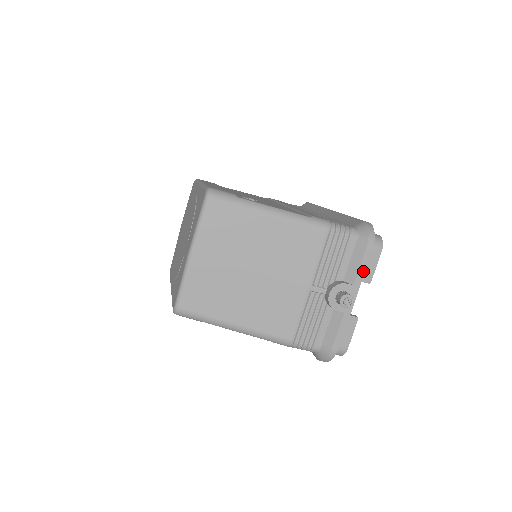
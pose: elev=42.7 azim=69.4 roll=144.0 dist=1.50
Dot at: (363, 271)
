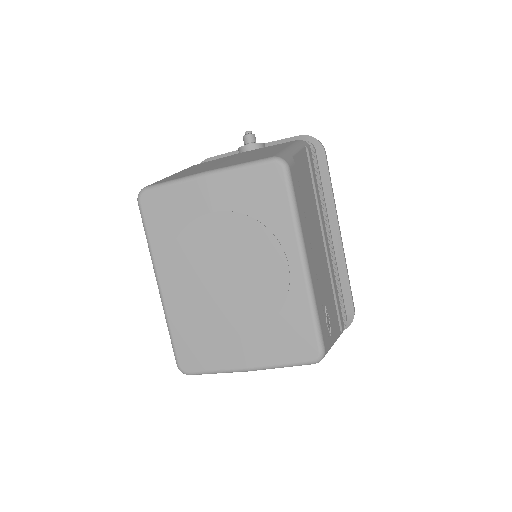
Dot at: occluded
